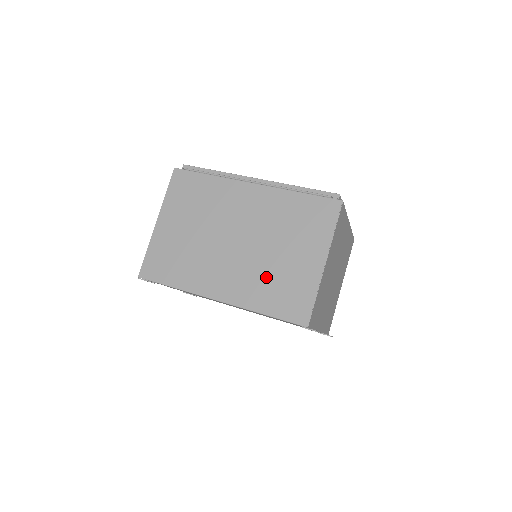
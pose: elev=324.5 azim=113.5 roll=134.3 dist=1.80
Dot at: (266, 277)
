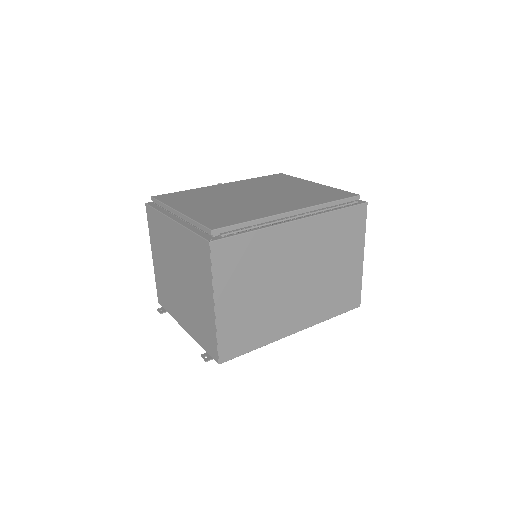
Dot at: (328, 292)
